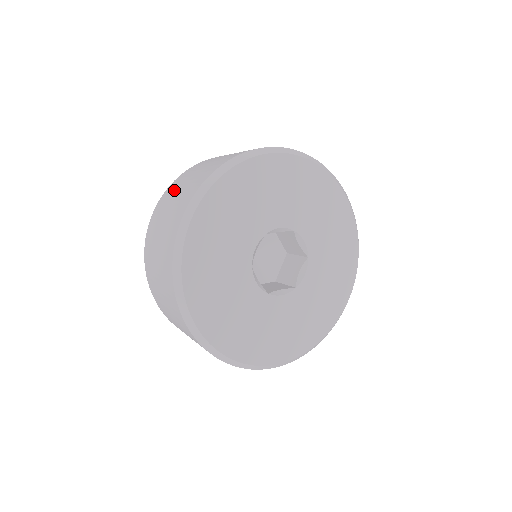
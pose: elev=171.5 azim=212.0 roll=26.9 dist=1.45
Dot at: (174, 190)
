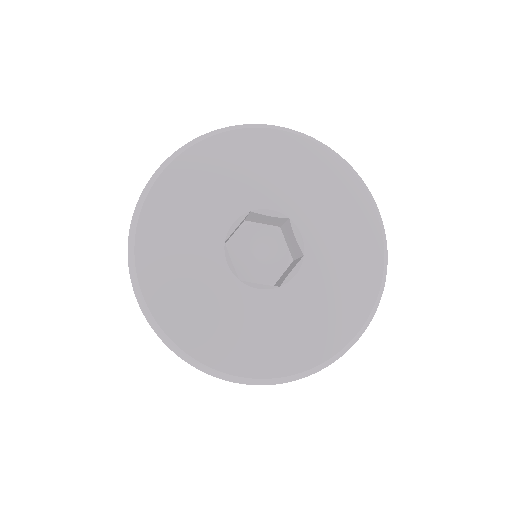
Dot at: occluded
